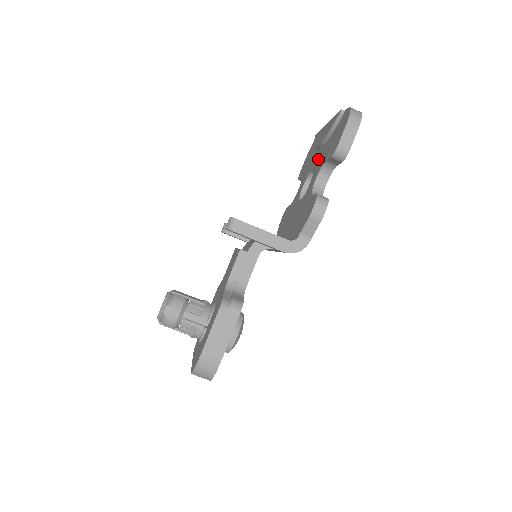
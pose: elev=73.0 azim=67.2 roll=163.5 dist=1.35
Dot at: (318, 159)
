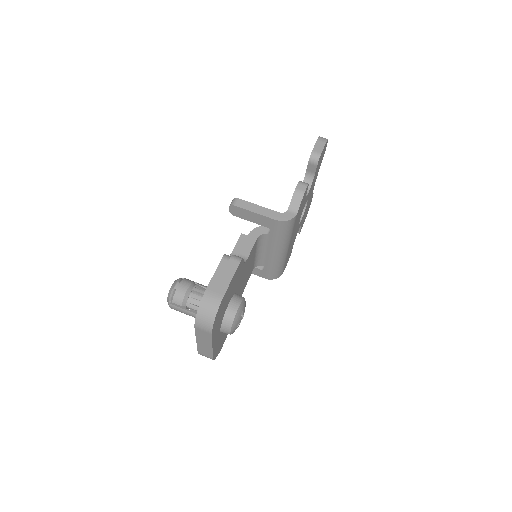
Dot at: occluded
